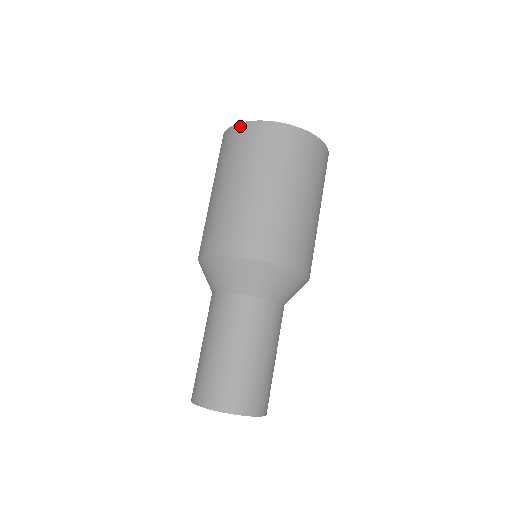
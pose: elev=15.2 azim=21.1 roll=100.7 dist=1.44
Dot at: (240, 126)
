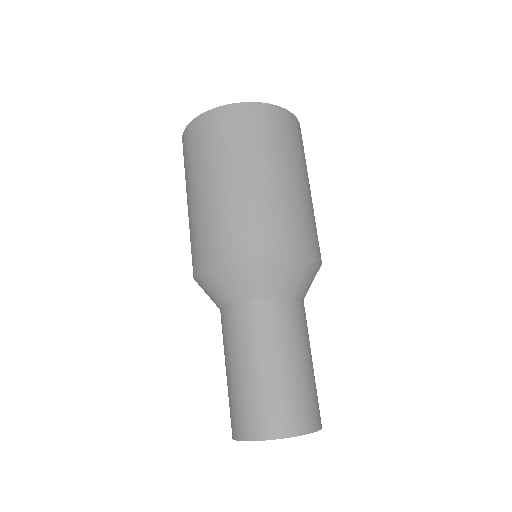
Dot at: occluded
